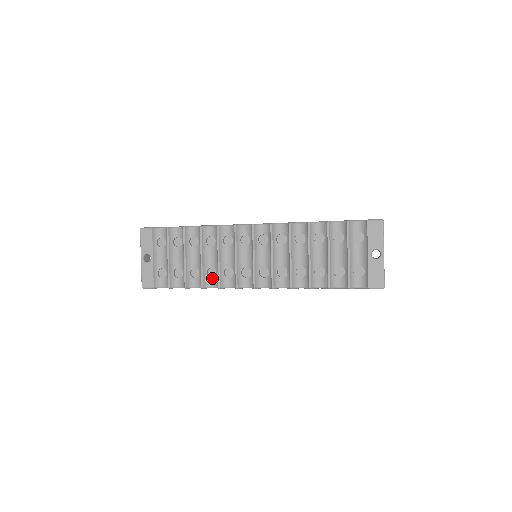
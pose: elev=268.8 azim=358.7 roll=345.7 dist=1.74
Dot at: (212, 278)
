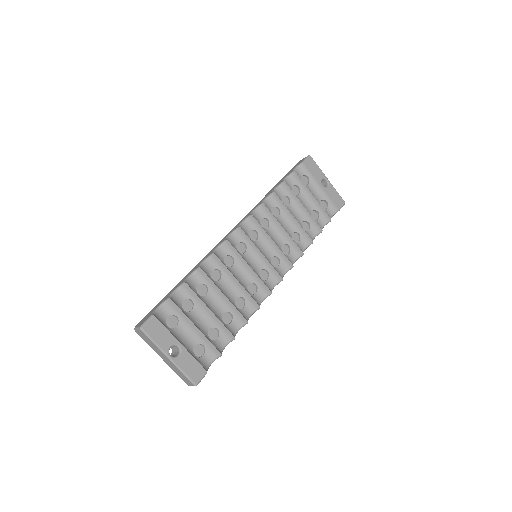
Dot at: (244, 308)
